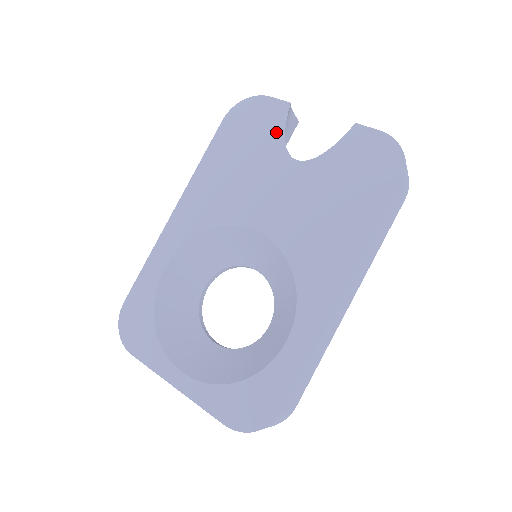
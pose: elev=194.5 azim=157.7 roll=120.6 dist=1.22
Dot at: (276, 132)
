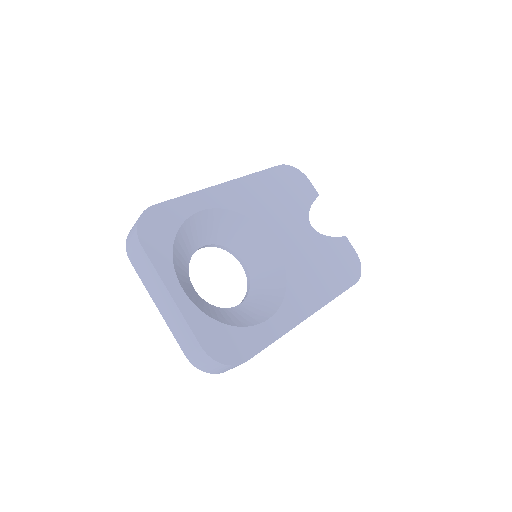
Dot at: (306, 202)
